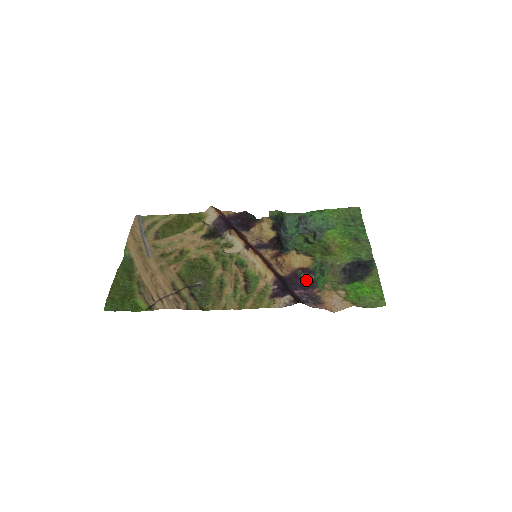
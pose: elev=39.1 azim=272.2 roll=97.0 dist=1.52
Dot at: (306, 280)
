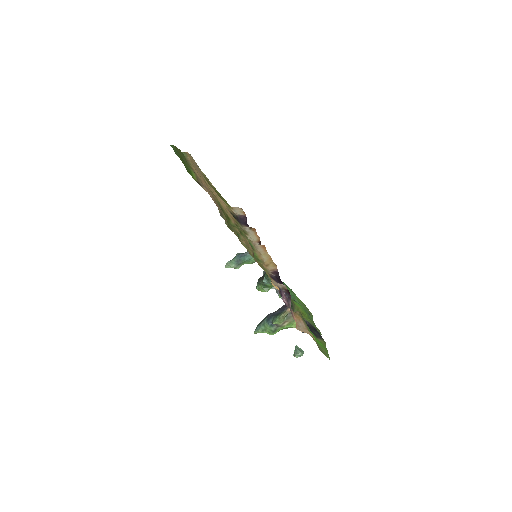
Dot at: occluded
